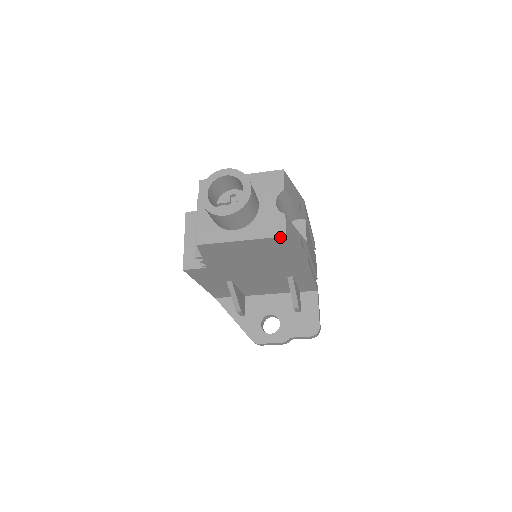
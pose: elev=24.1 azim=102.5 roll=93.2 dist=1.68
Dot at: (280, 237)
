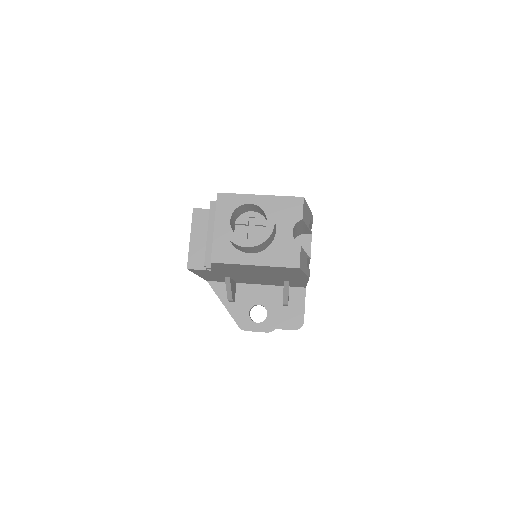
Dot at: (293, 268)
